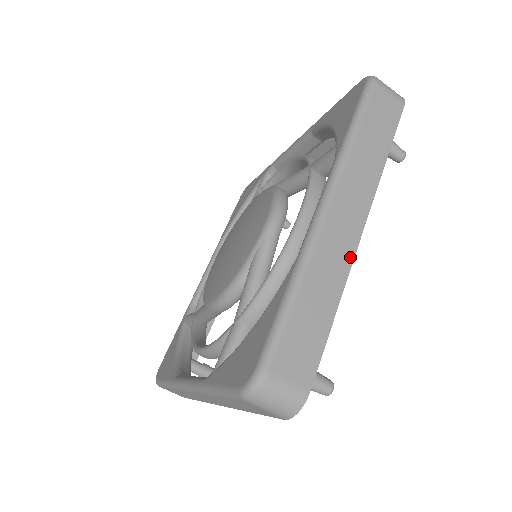
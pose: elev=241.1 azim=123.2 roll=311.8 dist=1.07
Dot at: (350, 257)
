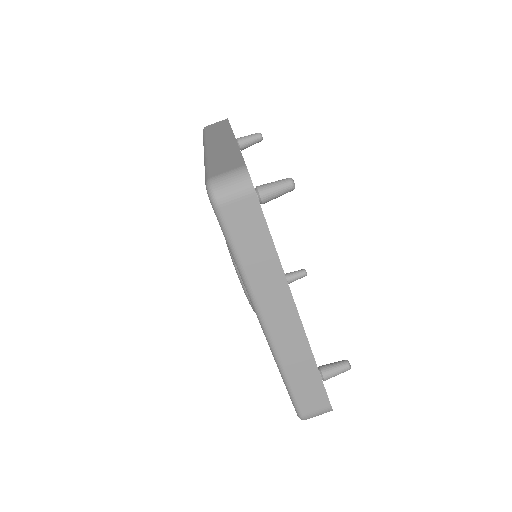
Dot at: (233, 142)
